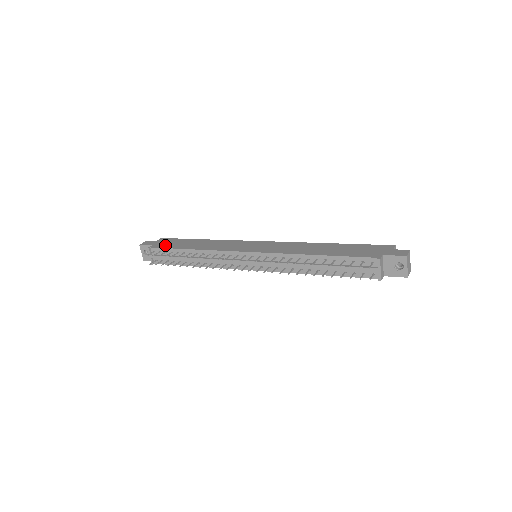
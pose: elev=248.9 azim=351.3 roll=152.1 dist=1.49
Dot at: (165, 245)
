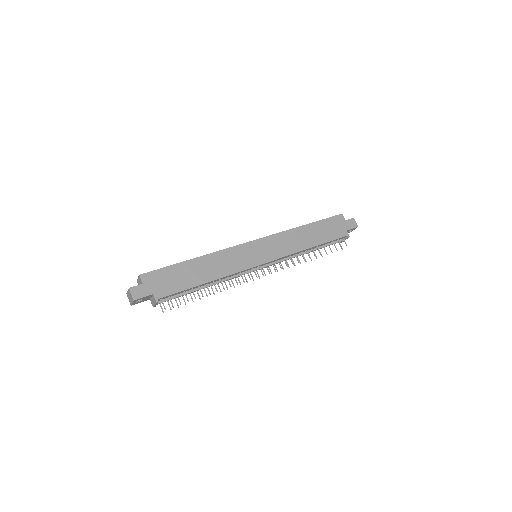
Dot at: (170, 288)
